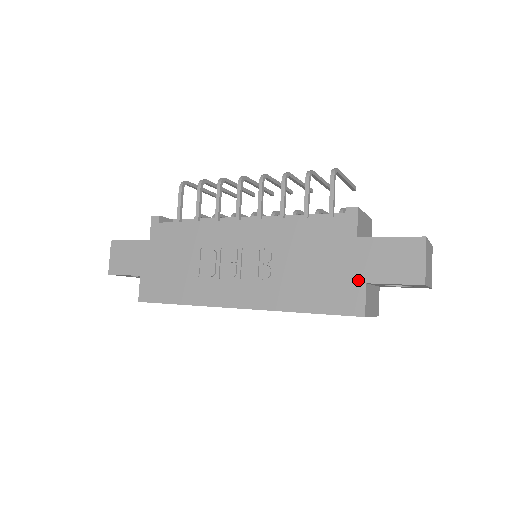
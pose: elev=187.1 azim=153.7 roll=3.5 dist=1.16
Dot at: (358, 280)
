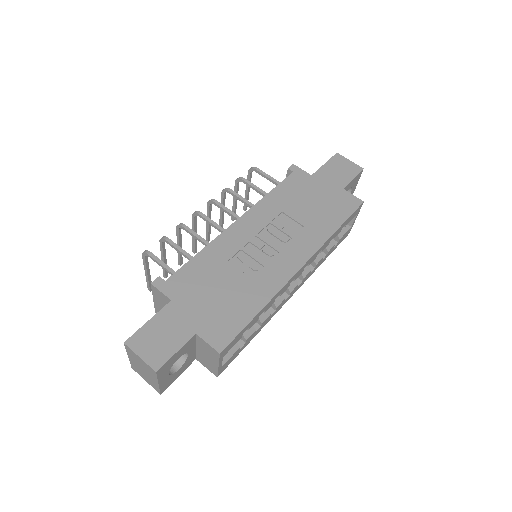
Dot at: (338, 191)
